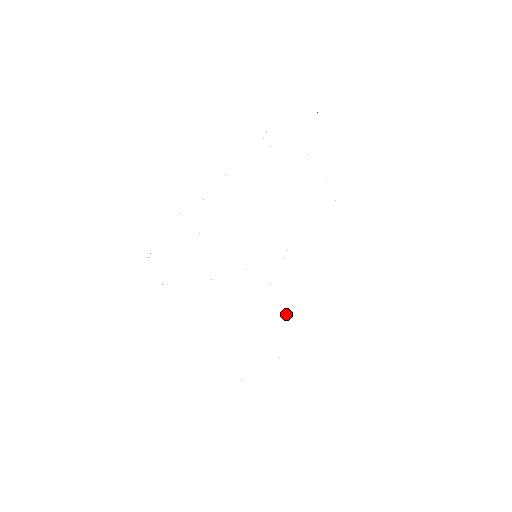
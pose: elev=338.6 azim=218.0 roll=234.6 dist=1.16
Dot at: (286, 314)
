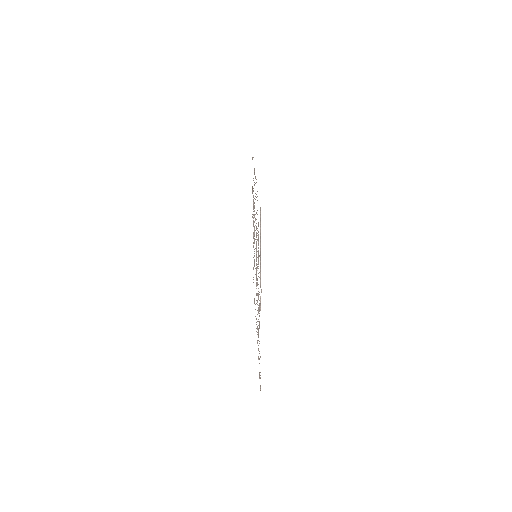
Dot at: occluded
